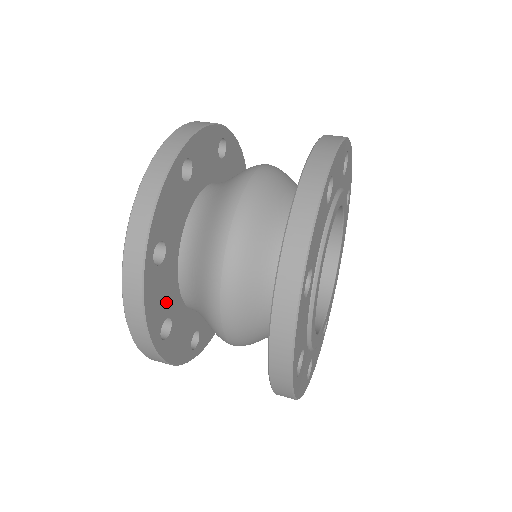
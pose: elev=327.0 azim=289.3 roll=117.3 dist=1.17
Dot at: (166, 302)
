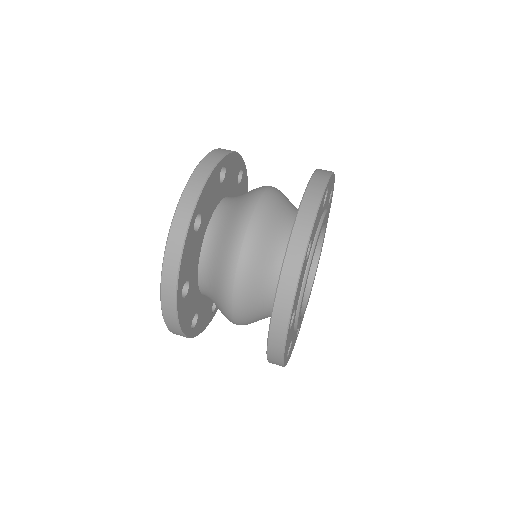
Dot at: (208, 308)
